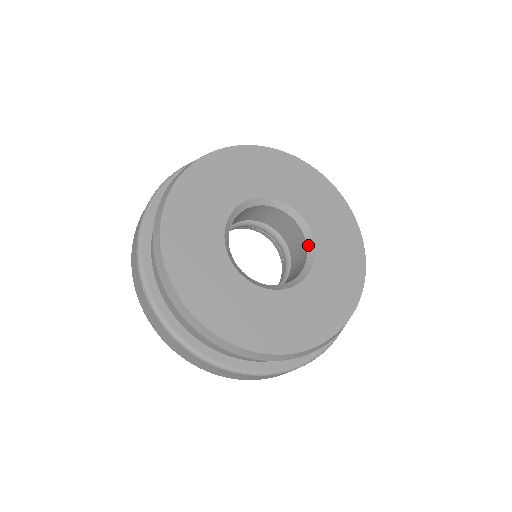
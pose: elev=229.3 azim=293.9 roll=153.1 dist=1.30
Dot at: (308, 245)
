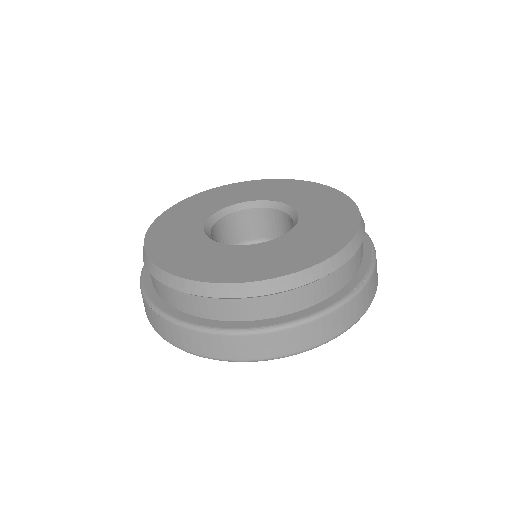
Dot at: (290, 214)
